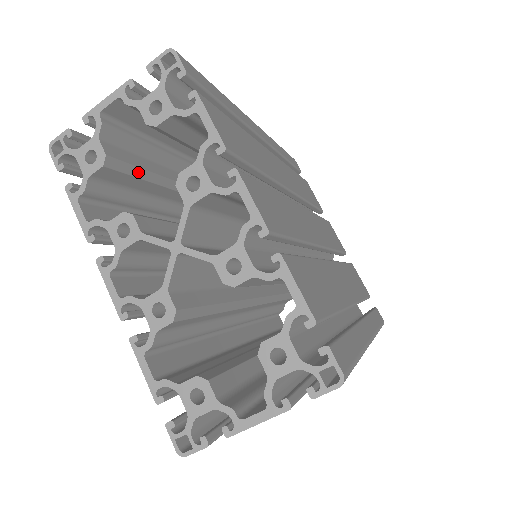
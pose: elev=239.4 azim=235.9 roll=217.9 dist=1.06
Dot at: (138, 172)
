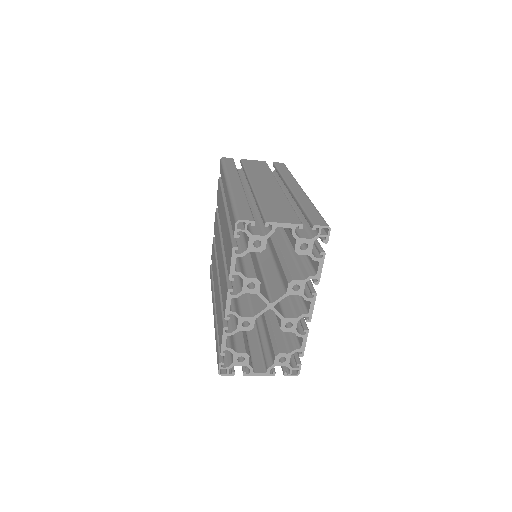
Dot at: occluded
